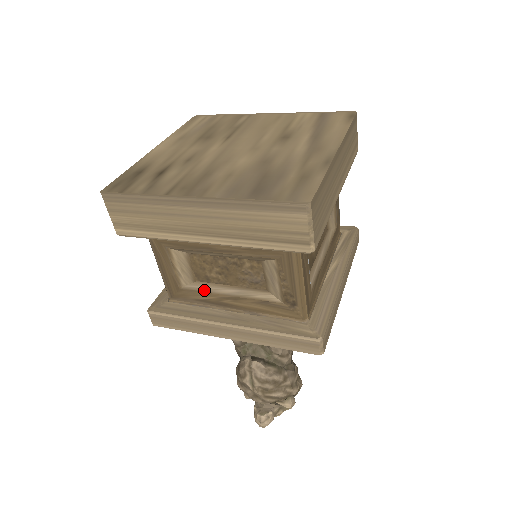
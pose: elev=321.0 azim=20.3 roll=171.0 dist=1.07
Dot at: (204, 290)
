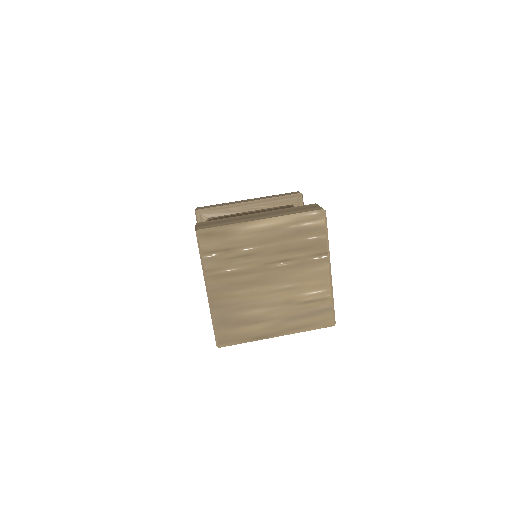
Dot at: occluded
